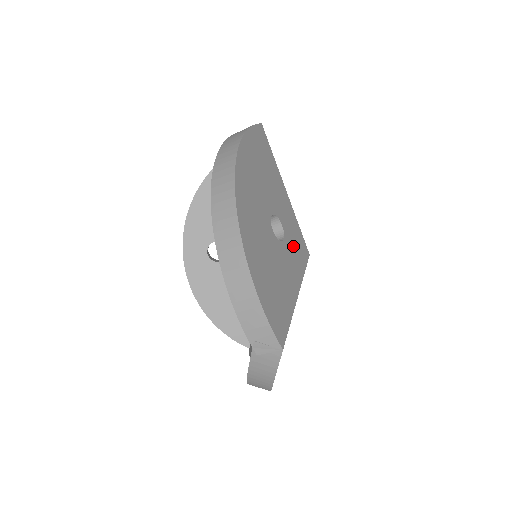
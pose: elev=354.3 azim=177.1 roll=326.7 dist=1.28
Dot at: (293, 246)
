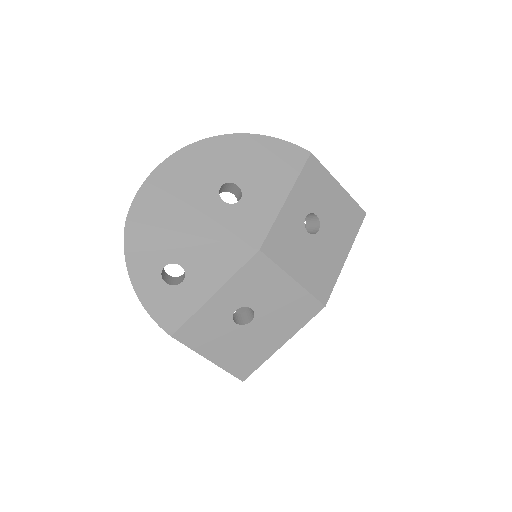
Dot at: (238, 220)
